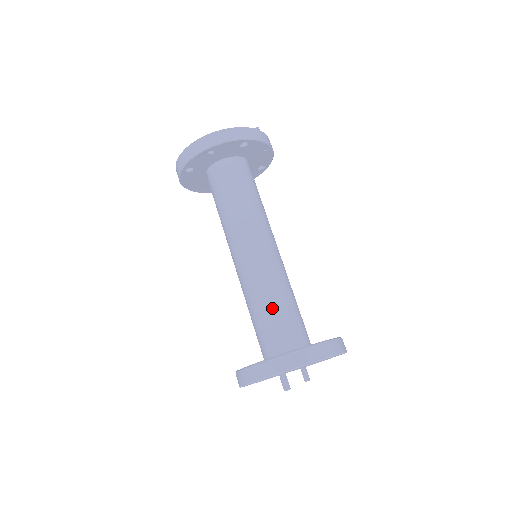
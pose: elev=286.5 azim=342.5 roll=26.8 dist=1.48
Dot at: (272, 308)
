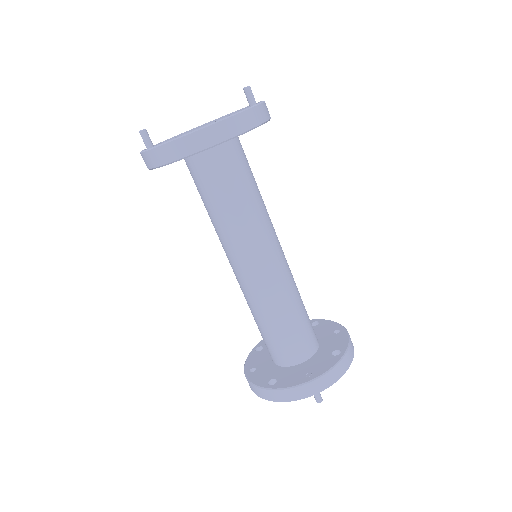
Dot at: (290, 321)
